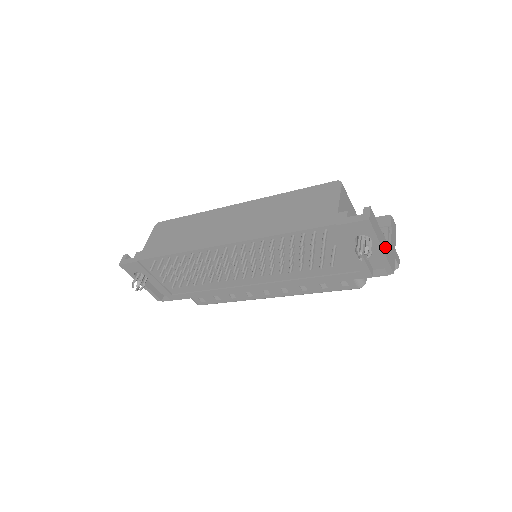
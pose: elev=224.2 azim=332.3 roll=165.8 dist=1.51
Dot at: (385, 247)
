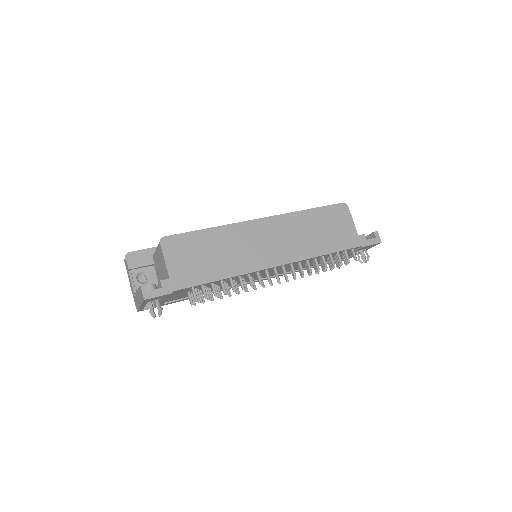
Dot at: occluded
